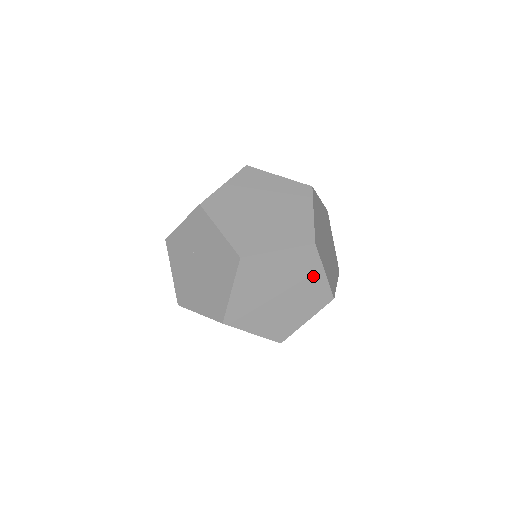
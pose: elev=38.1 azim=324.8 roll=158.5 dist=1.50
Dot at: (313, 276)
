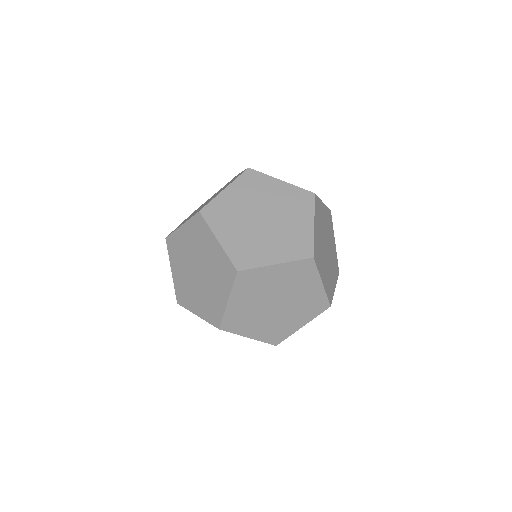
Dot at: occluded
